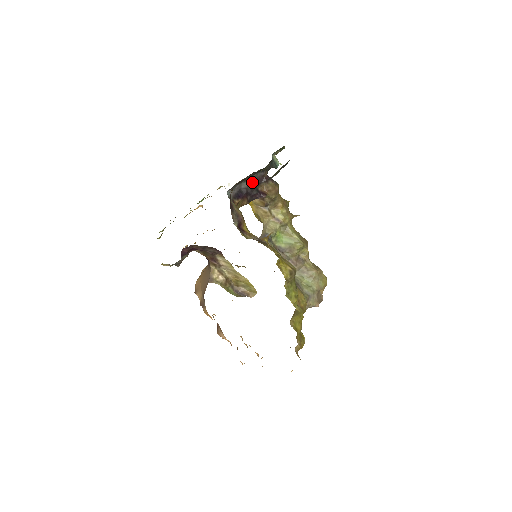
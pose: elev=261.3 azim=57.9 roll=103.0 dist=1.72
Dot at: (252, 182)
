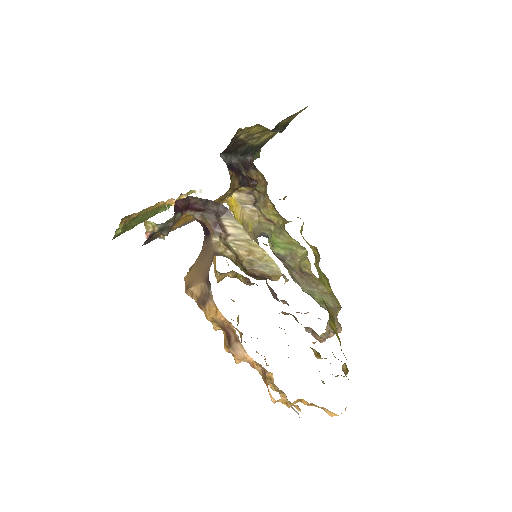
Dot at: (241, 162)
